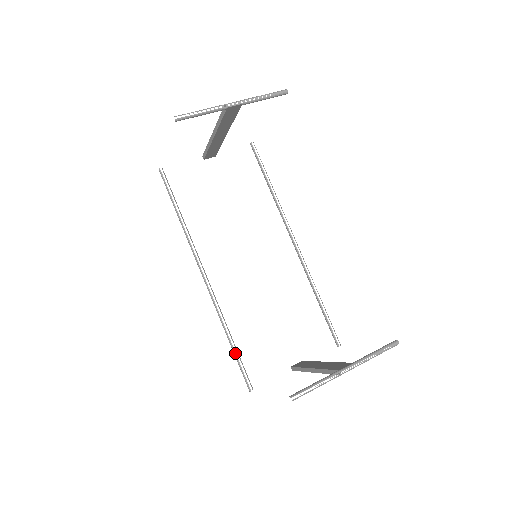
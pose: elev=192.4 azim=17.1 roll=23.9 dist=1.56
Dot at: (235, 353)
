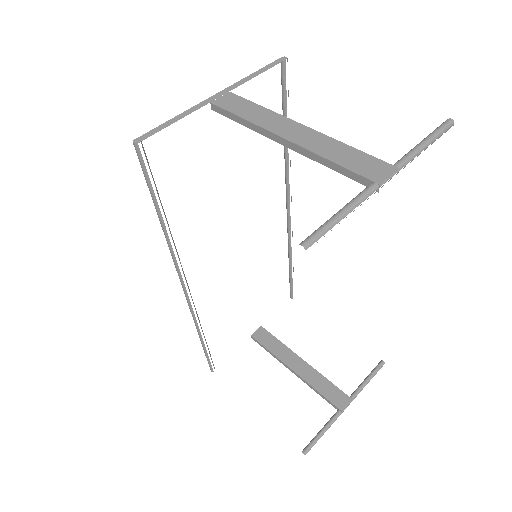
Dot at: (206, 350)
